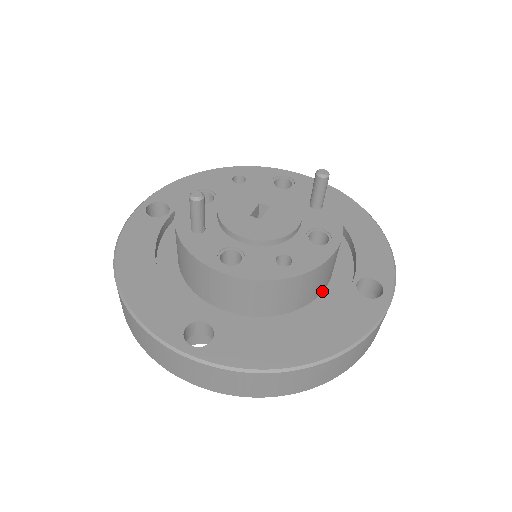
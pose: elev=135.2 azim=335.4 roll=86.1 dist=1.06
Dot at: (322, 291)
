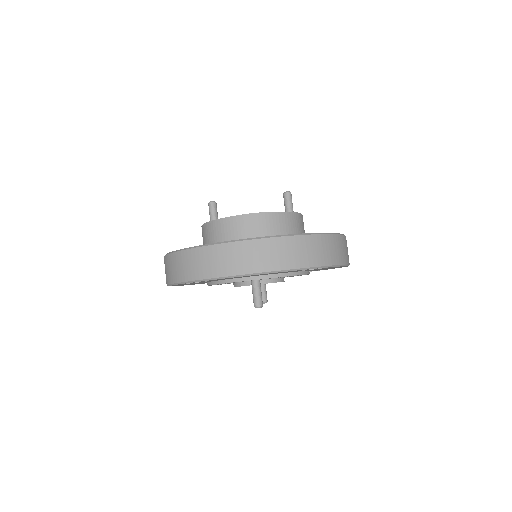
Dot at: occluded
